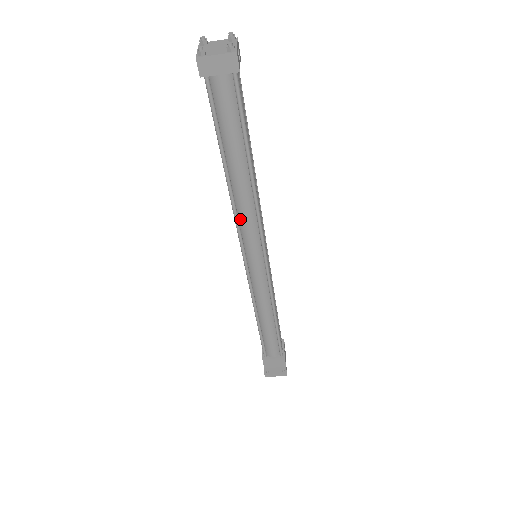
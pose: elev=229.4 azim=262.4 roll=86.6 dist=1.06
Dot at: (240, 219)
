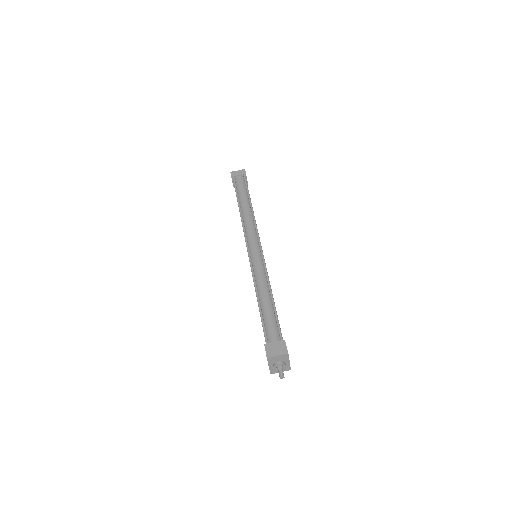
Dot at: (246, 228)
